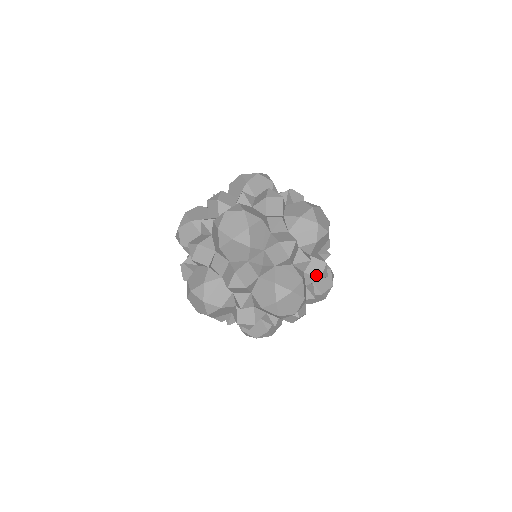
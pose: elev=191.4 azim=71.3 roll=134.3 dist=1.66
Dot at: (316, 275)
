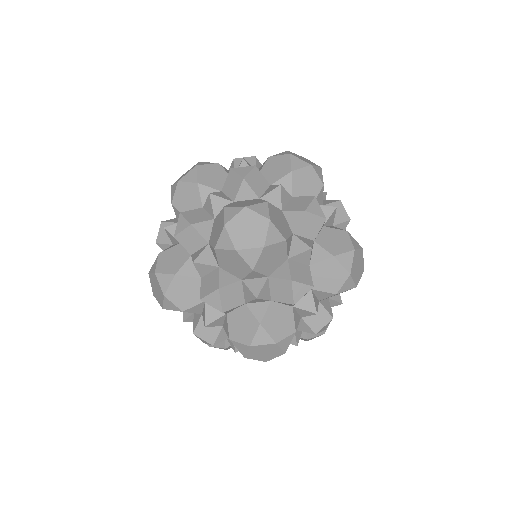
Dot at: occluded
